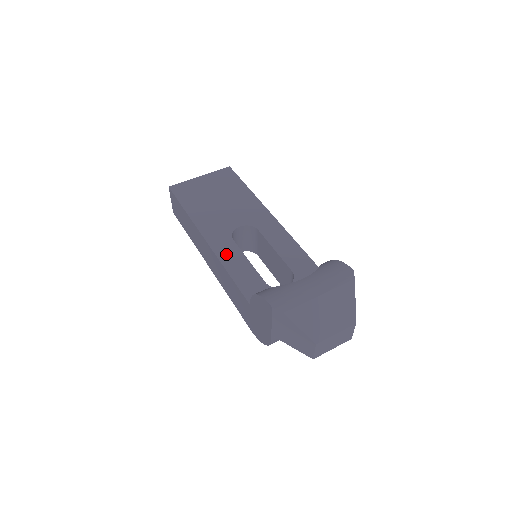
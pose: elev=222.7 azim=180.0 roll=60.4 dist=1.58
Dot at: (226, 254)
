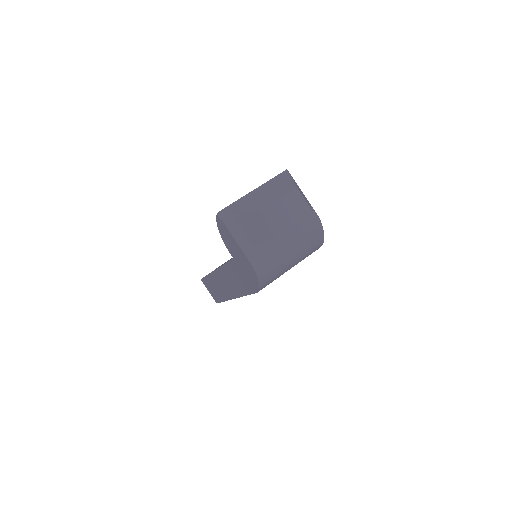
Dot at: occluded
